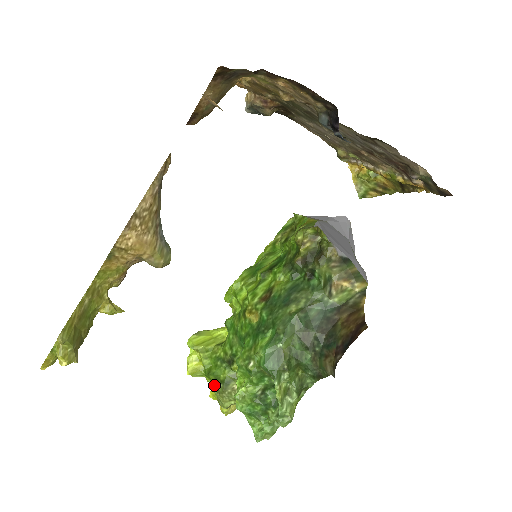
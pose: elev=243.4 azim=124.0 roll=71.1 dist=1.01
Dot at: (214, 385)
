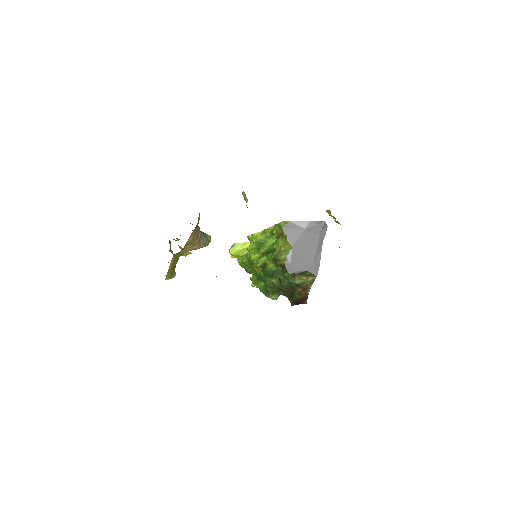
Dot at: occluded
